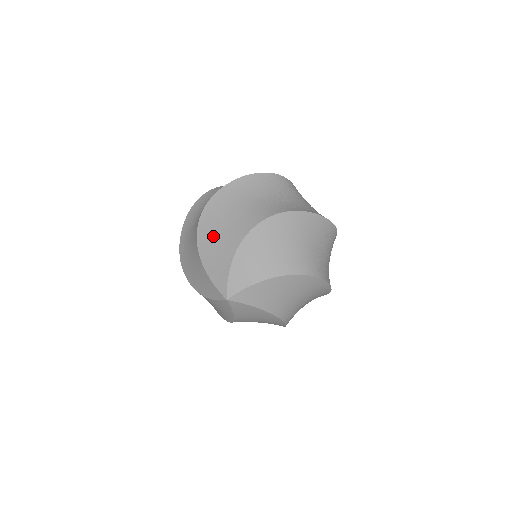
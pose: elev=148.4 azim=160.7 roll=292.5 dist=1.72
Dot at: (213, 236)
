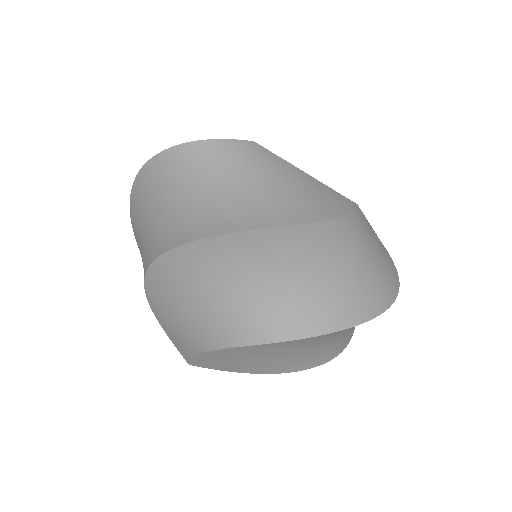
Dot at: (170, 307)
